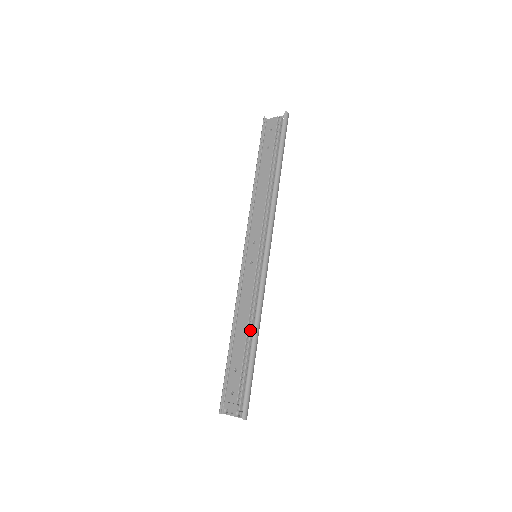
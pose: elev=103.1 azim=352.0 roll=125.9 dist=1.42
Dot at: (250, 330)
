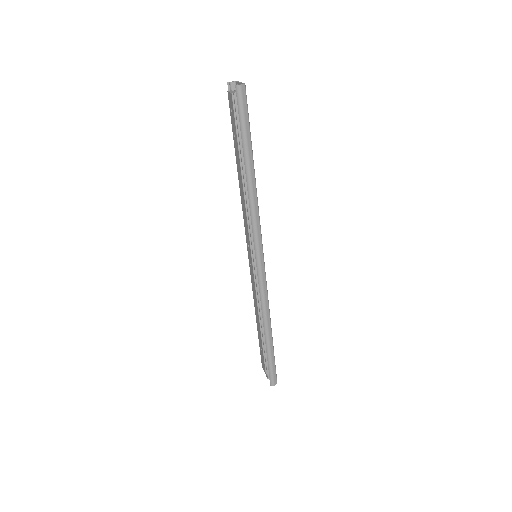
Dot at: (261, 325)
